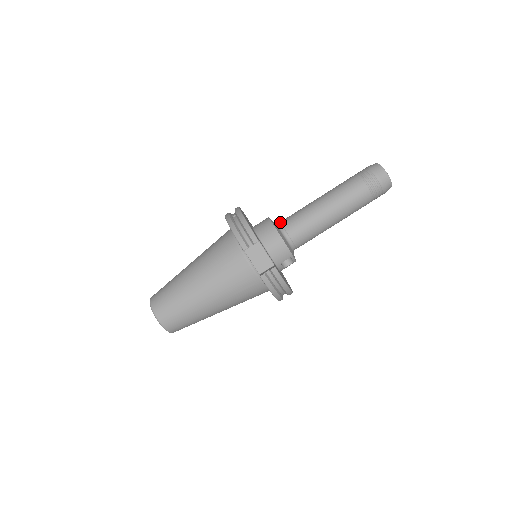
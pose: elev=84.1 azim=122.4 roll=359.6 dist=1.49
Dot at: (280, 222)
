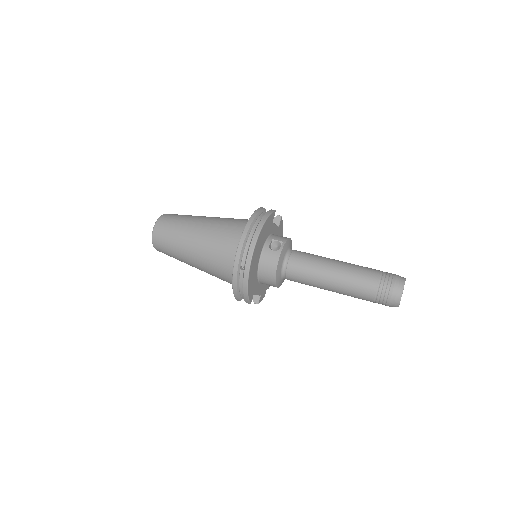
Dot at: occluded
